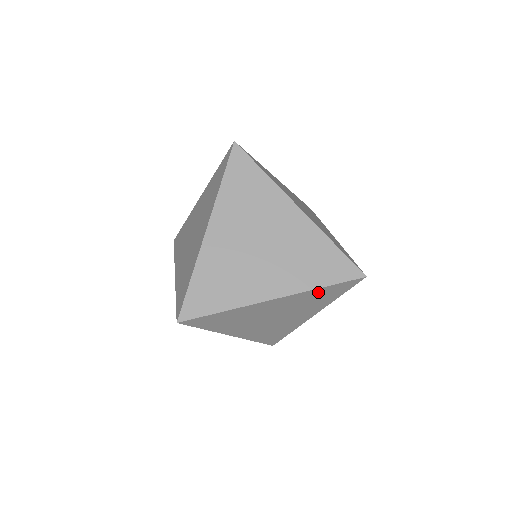
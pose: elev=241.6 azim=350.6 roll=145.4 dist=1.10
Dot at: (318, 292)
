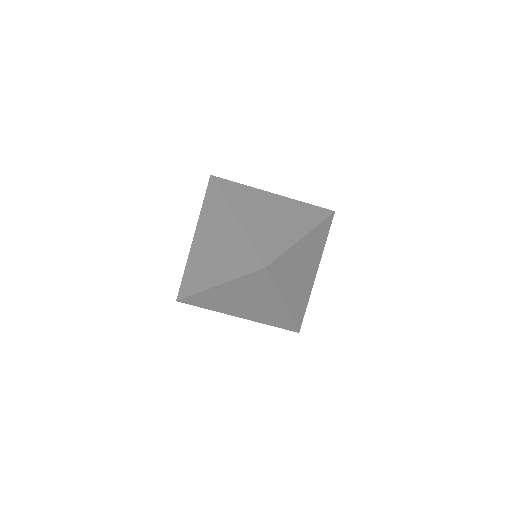
Dot at: (245, 281)
